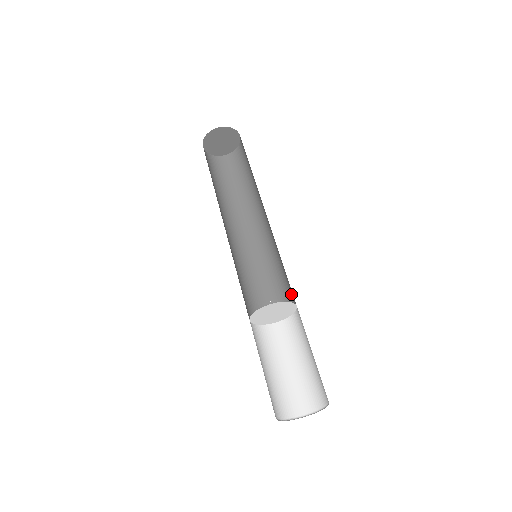
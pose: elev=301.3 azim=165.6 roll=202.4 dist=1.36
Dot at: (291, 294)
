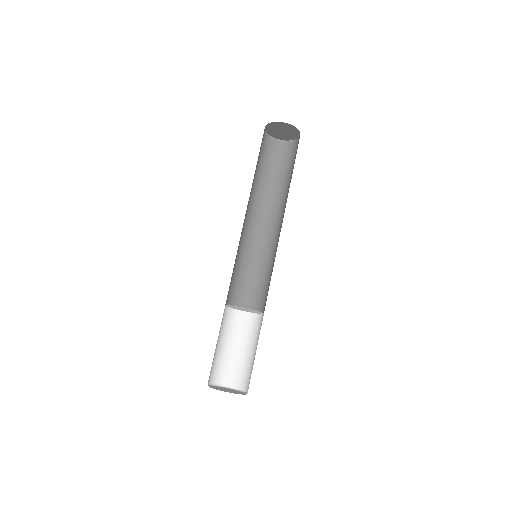
Dot at: (263, 300)
